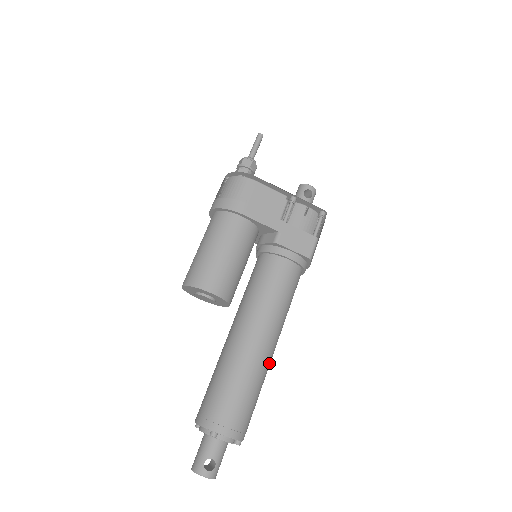
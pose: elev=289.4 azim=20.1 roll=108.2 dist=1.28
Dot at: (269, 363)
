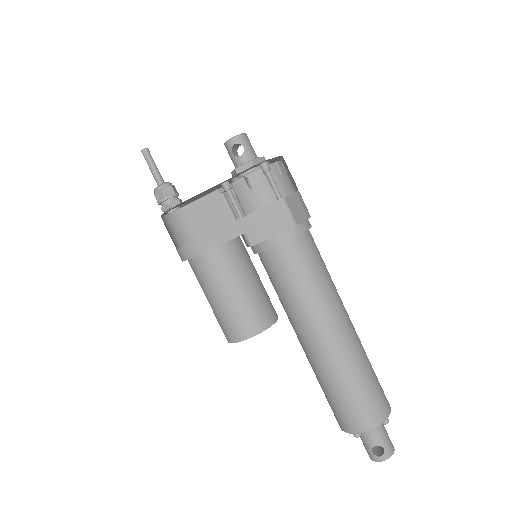
Dot at: (352, 341)
